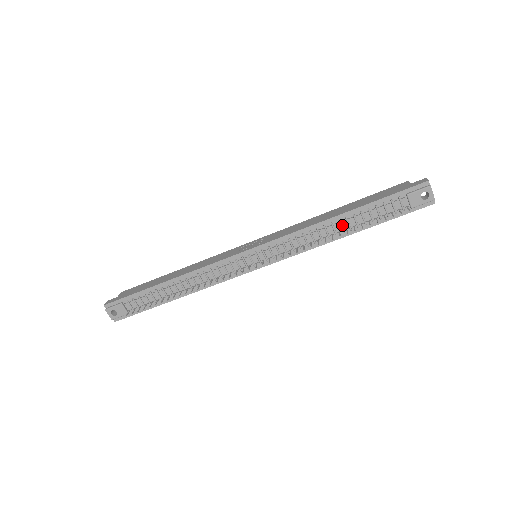
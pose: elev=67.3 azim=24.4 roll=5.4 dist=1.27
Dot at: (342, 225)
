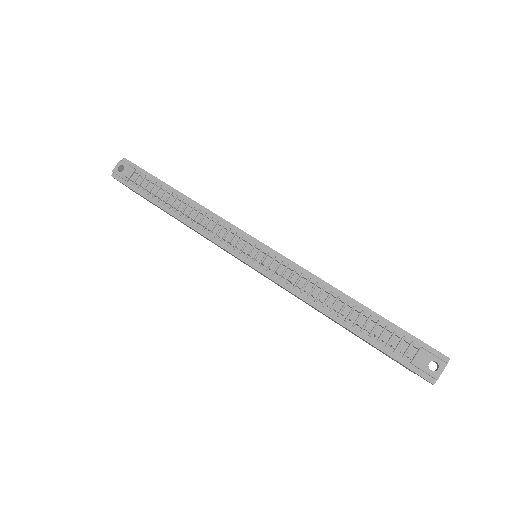
Dot at: (344, 309)
